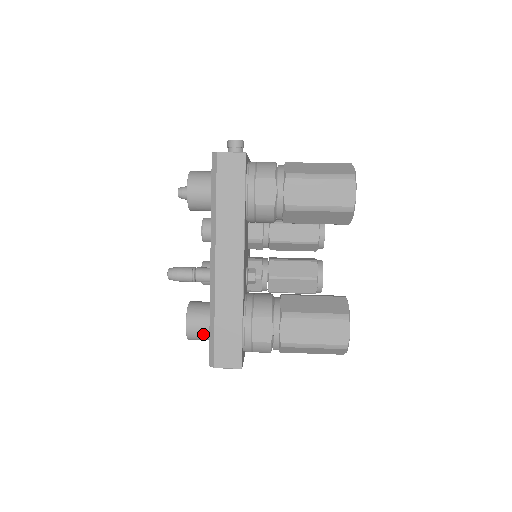
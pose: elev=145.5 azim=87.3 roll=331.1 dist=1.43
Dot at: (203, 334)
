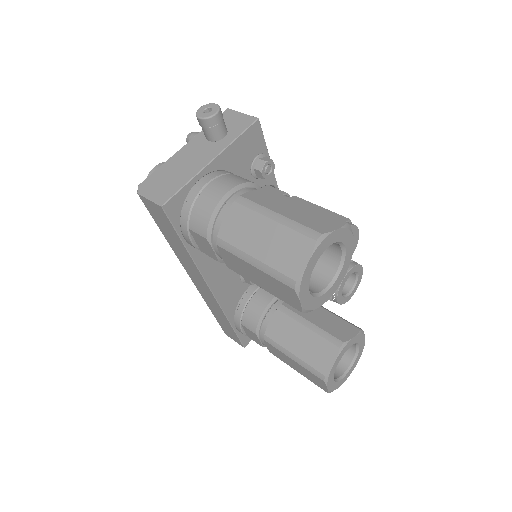
Dot at: occluded
